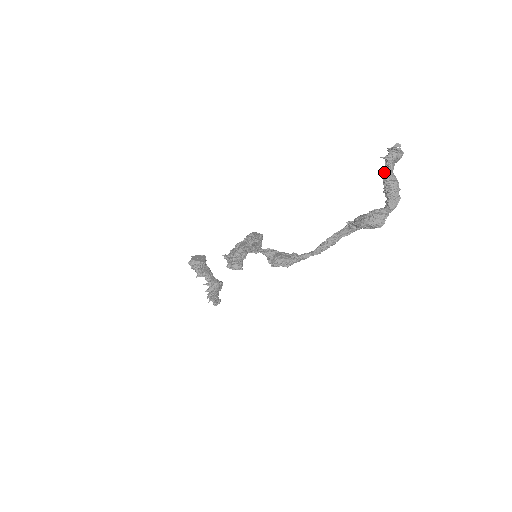
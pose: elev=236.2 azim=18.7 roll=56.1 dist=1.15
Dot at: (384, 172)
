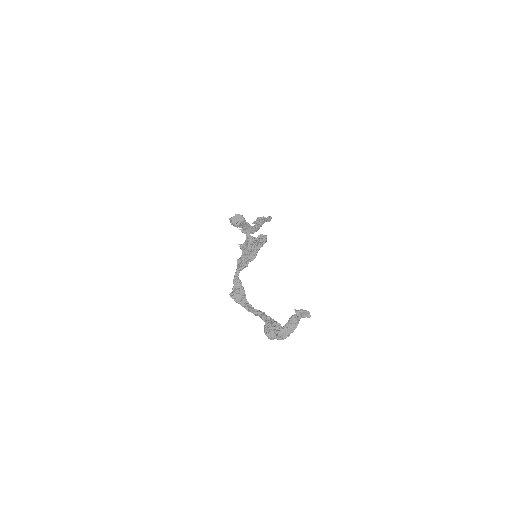
Dot at: (291, 318)
